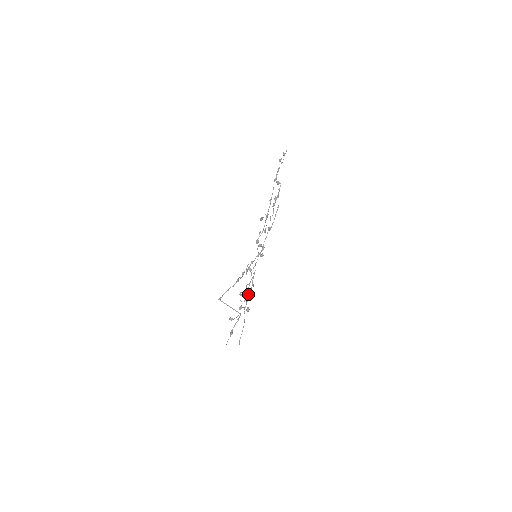
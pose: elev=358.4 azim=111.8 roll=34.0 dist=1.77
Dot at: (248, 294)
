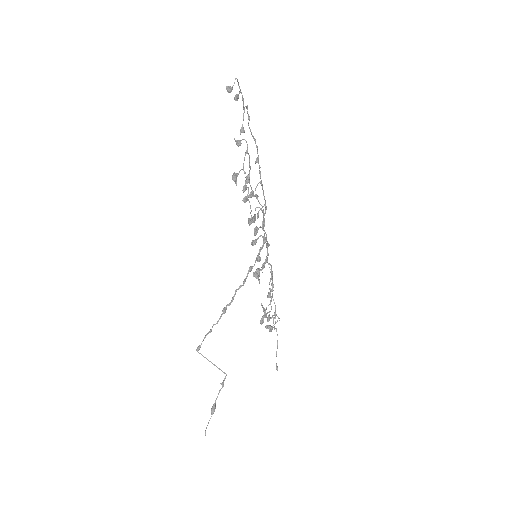
Dot at: (268, 305)
